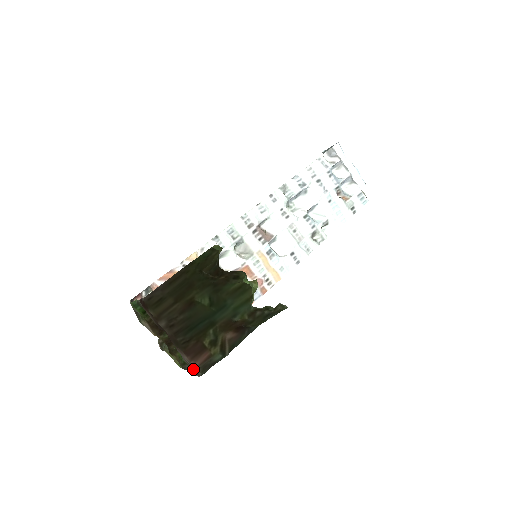
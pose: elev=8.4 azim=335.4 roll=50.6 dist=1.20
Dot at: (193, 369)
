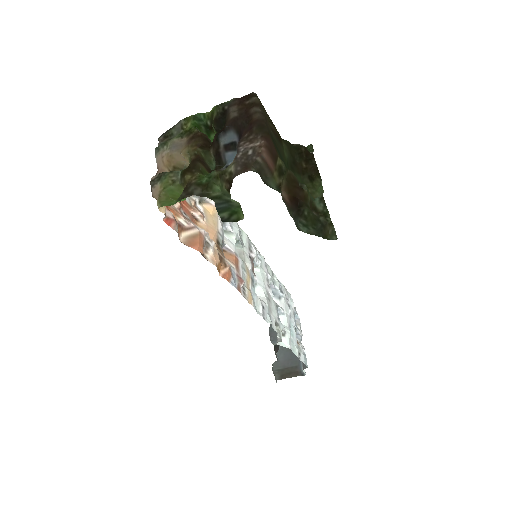
Dot at: (244, 165)
